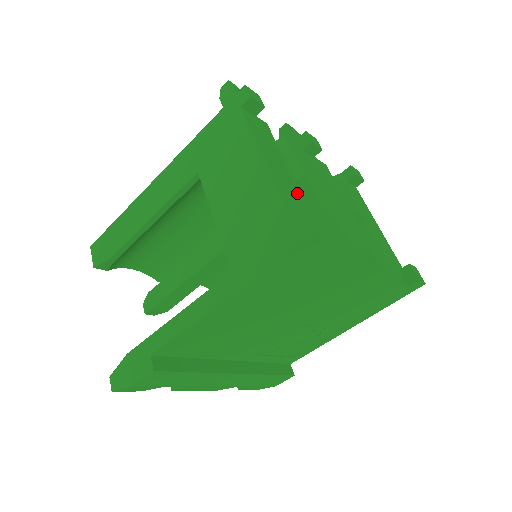
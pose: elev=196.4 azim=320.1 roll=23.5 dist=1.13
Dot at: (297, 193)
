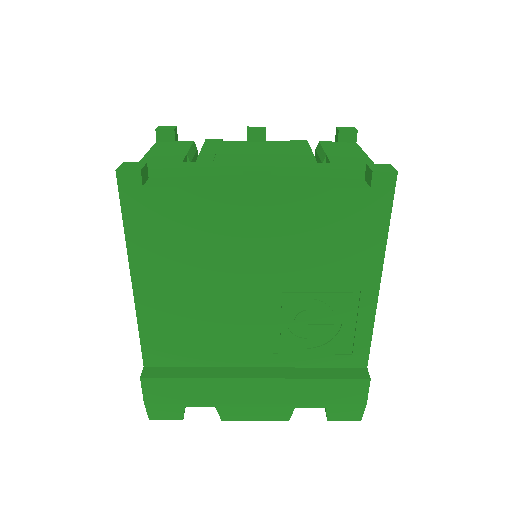
Dot at: (173, 165)
